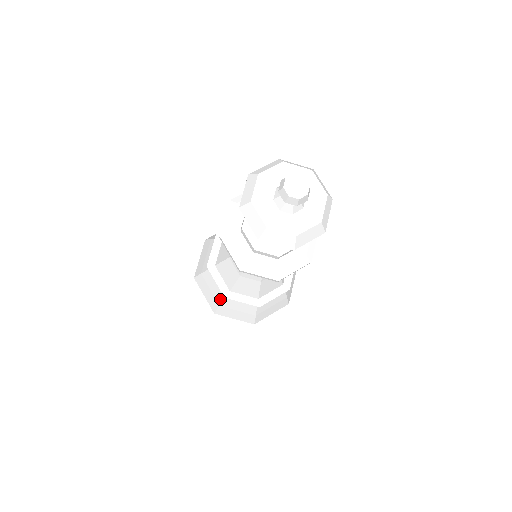
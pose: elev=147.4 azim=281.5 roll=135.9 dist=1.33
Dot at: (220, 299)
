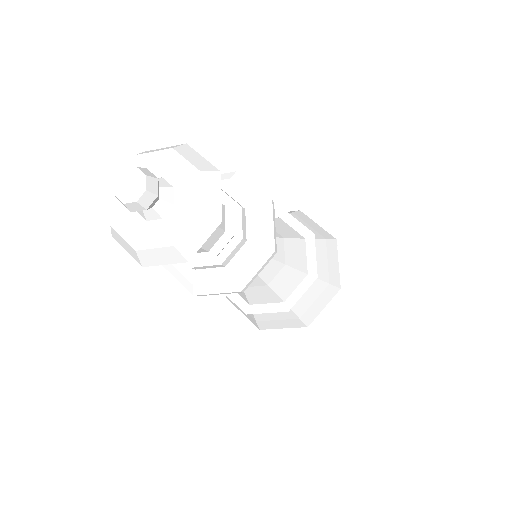
Dot at: occluded
